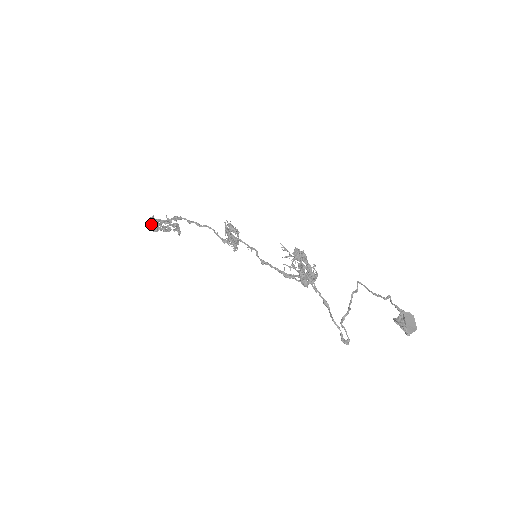
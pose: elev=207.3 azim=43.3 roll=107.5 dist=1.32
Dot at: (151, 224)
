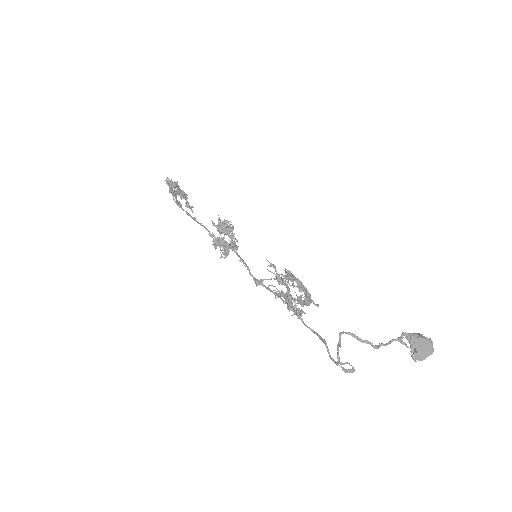
Dot at: (169, 188)
